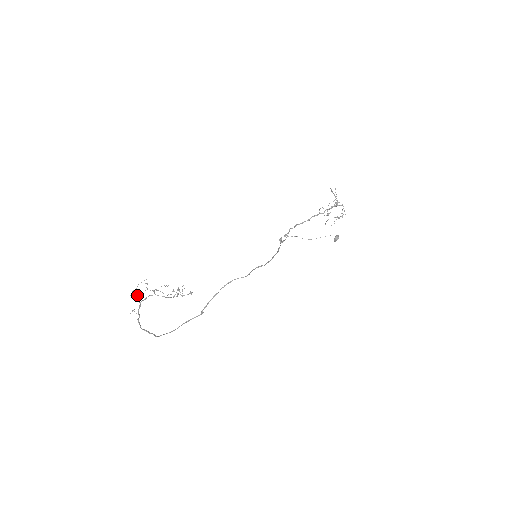
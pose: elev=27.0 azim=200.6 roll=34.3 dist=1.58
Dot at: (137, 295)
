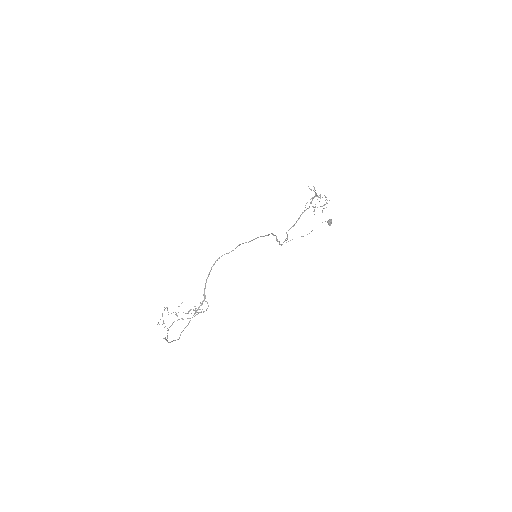
Dot at: (163, 322)
